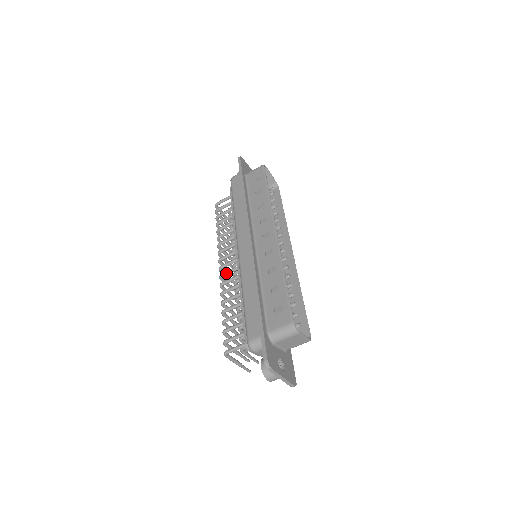
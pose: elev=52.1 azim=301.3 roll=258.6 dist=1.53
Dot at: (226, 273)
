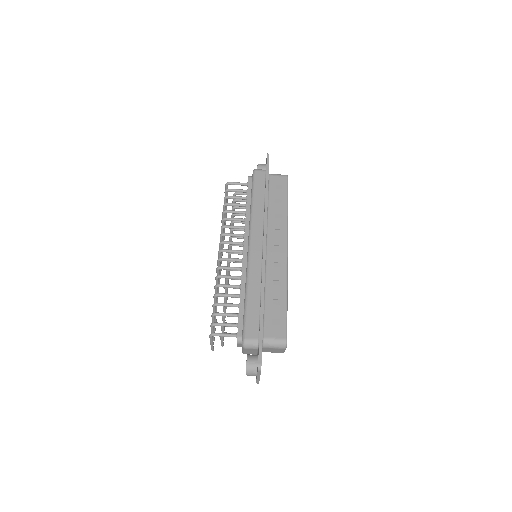
Dot at: (227, 259)
